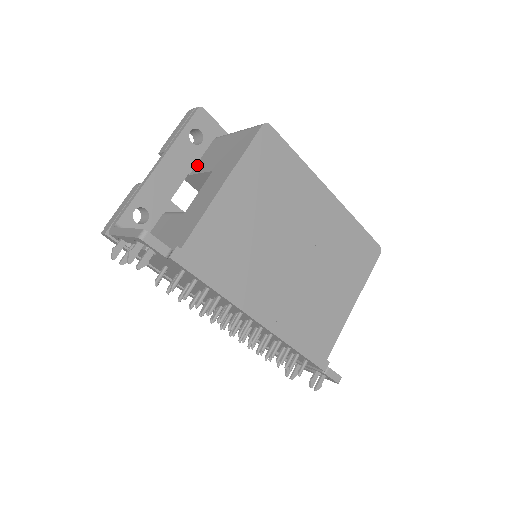
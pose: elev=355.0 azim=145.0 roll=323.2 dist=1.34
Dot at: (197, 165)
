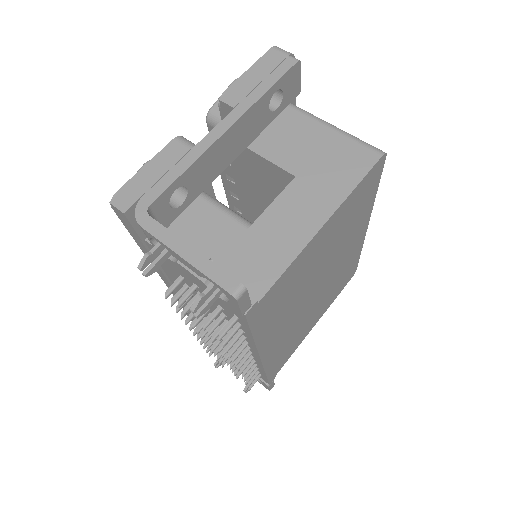
Dot at: occluded
